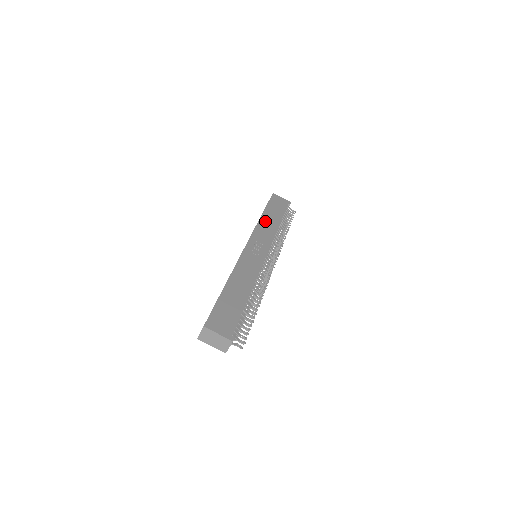
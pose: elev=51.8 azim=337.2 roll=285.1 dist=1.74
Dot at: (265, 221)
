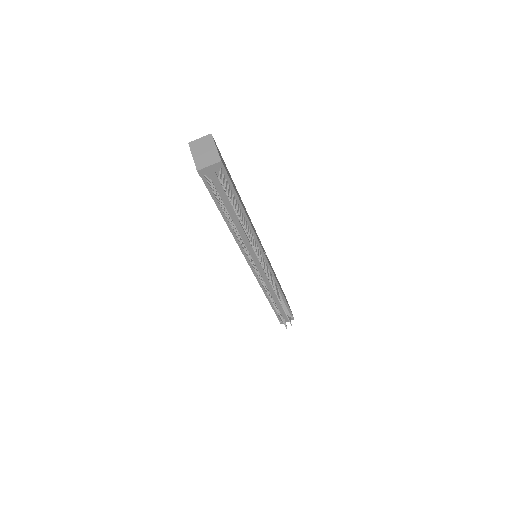
Dot at: occluded
